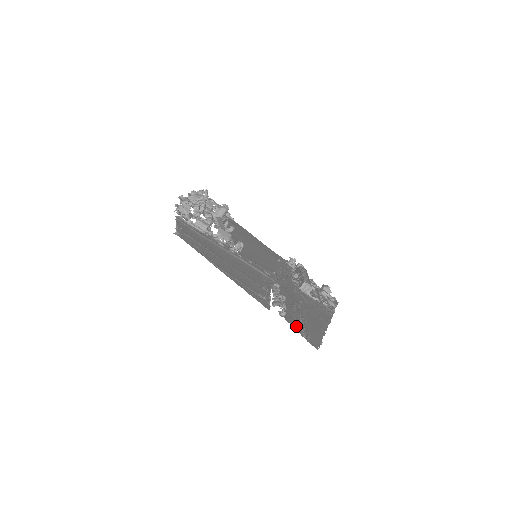
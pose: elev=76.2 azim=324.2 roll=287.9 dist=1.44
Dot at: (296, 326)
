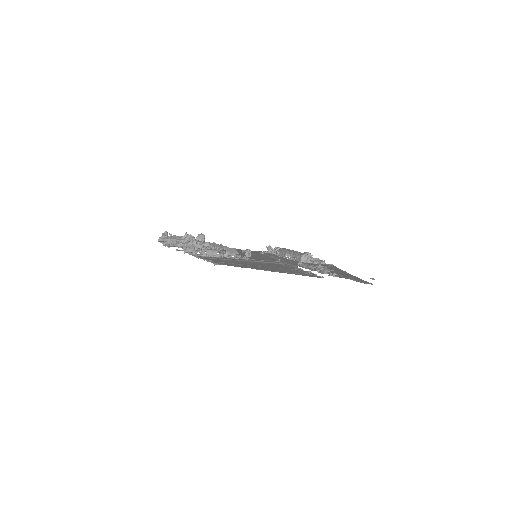
Dot at: (348, 278)
